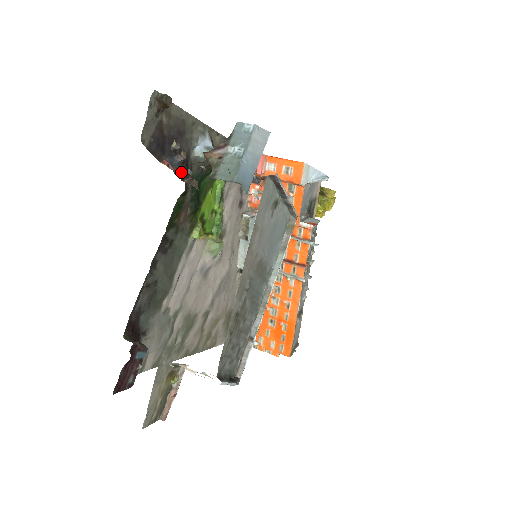
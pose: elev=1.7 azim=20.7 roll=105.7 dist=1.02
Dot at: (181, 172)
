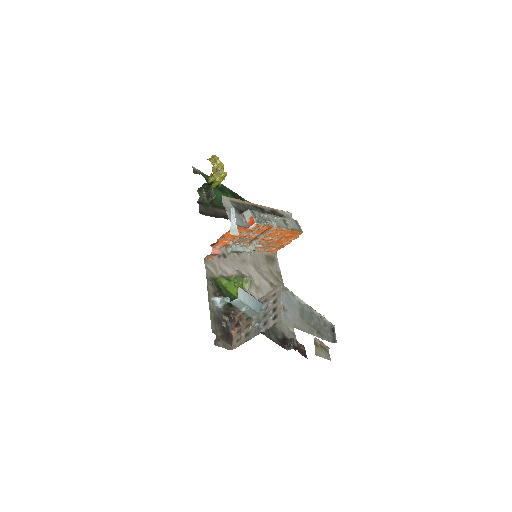
Dot at: (232, 319)
